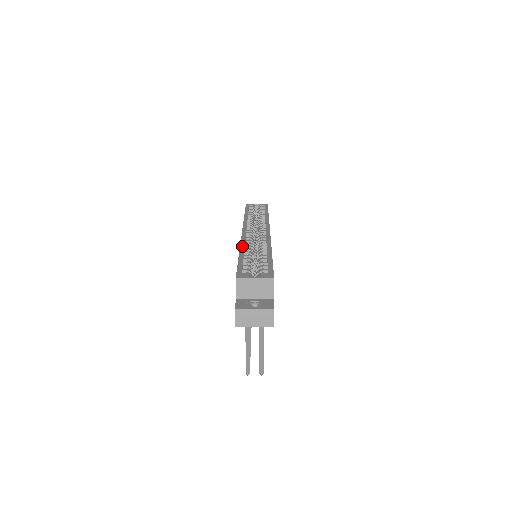
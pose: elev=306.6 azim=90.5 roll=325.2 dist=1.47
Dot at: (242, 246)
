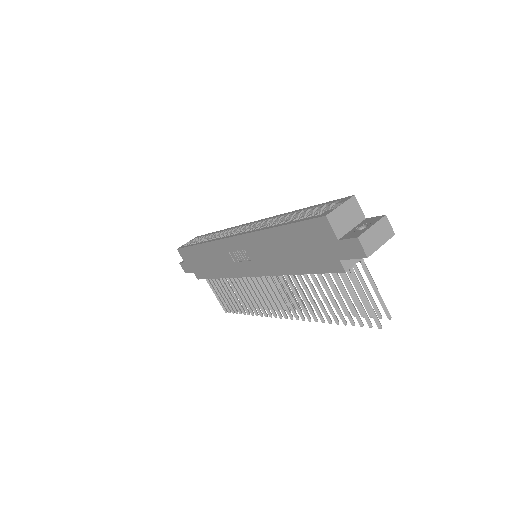
Dot at: (263, 228)
